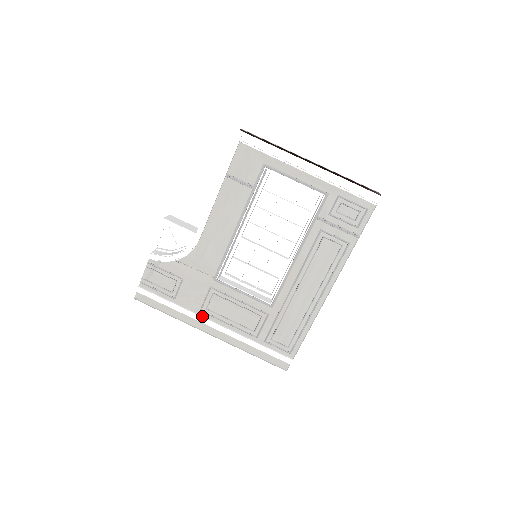
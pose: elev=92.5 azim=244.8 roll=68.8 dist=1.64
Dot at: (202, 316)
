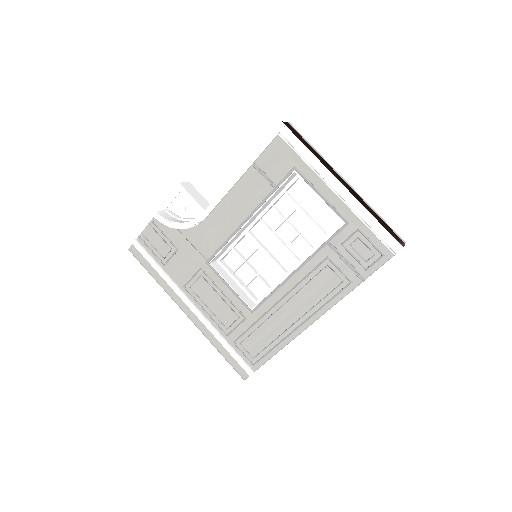
Dot at: (184, 293)
